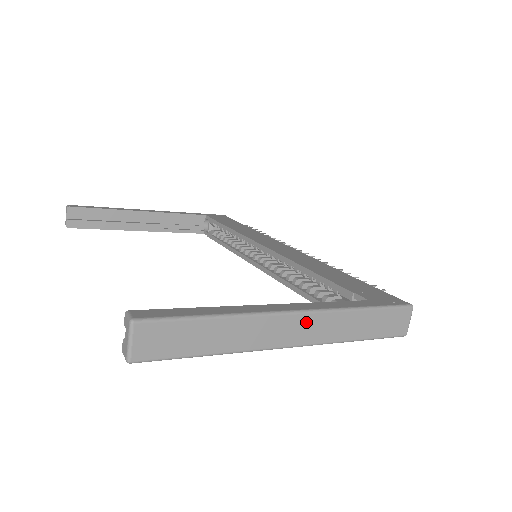
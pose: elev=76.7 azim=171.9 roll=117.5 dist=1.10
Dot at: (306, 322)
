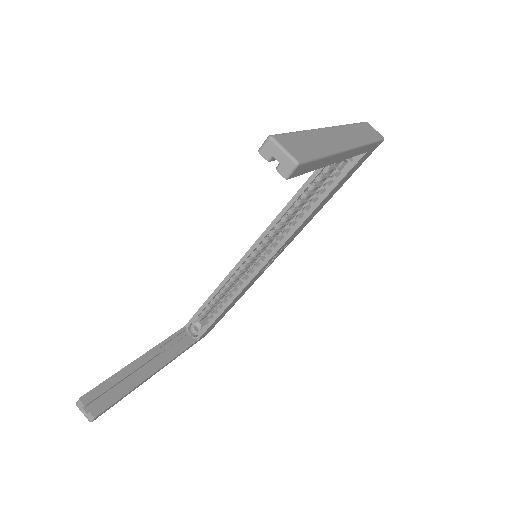
Dot at: (340, 132)
